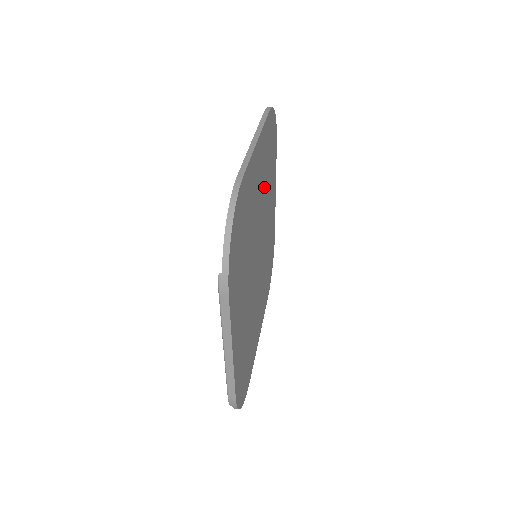
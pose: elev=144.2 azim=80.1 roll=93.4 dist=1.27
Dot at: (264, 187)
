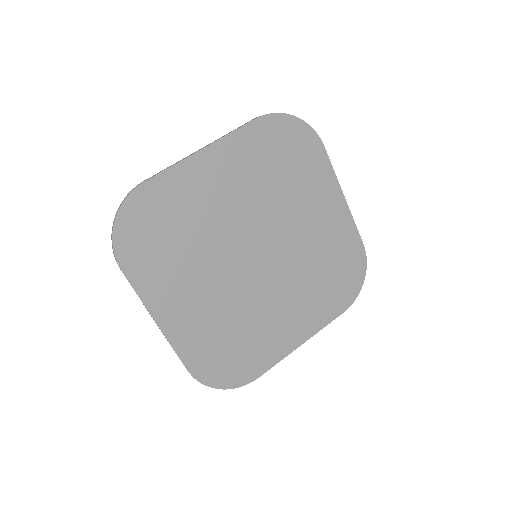
Dot at: (261, 191)
